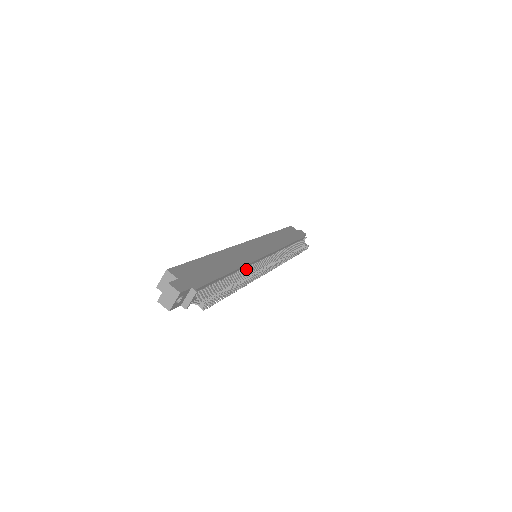
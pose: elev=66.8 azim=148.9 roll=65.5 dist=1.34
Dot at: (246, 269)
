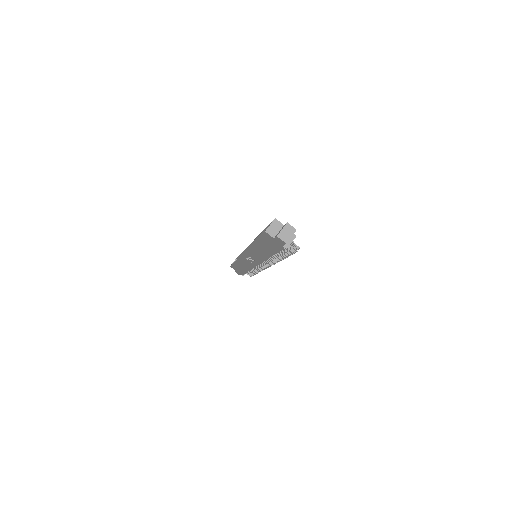
Dot at: occluded
